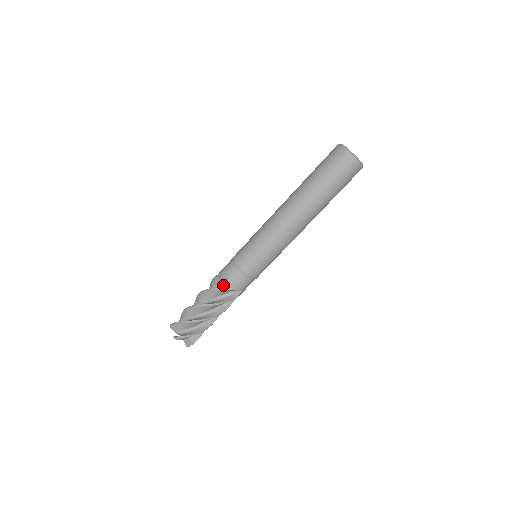
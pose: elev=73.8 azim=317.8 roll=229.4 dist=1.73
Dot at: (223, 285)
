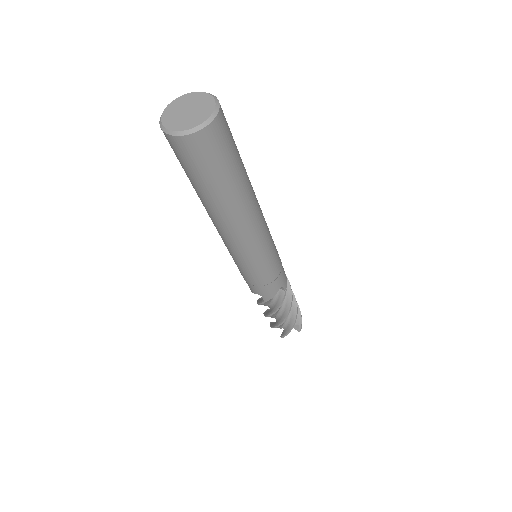
Dot at: occluded
